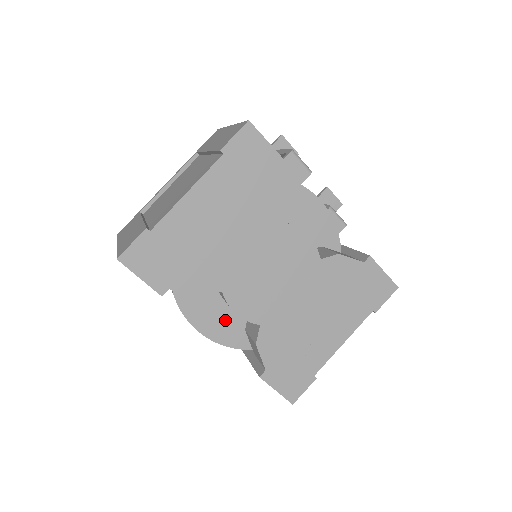
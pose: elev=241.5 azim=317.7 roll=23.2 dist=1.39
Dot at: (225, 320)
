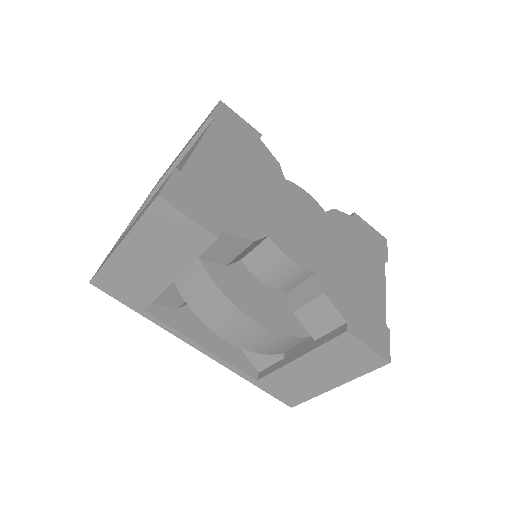
Dot at: (270, 303)
